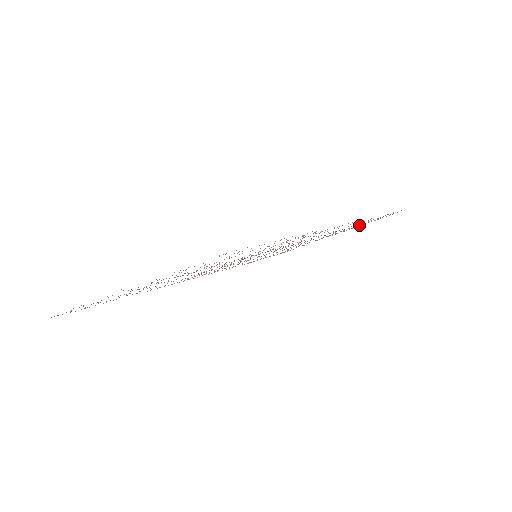
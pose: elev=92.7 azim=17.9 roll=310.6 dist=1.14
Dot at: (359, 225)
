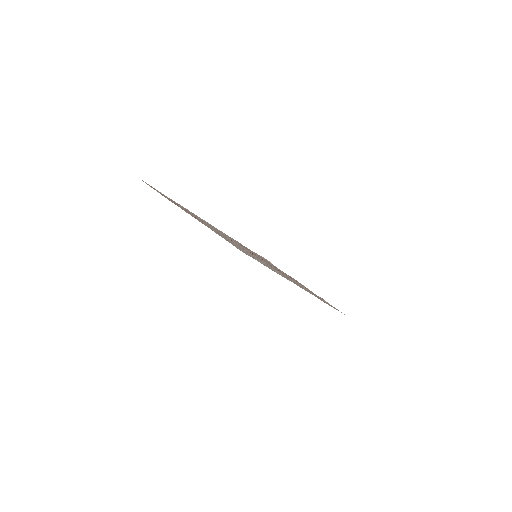
Dot at: (321, 298)
